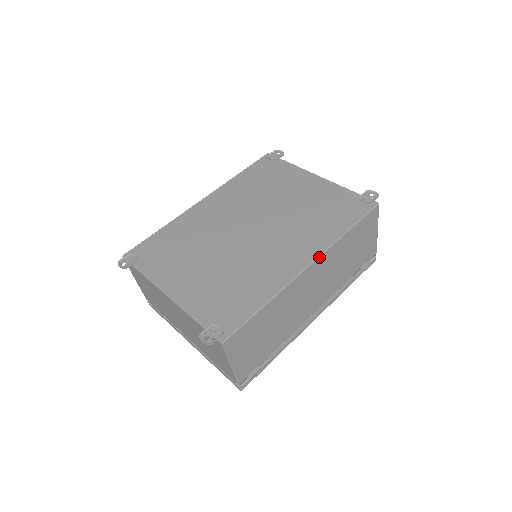
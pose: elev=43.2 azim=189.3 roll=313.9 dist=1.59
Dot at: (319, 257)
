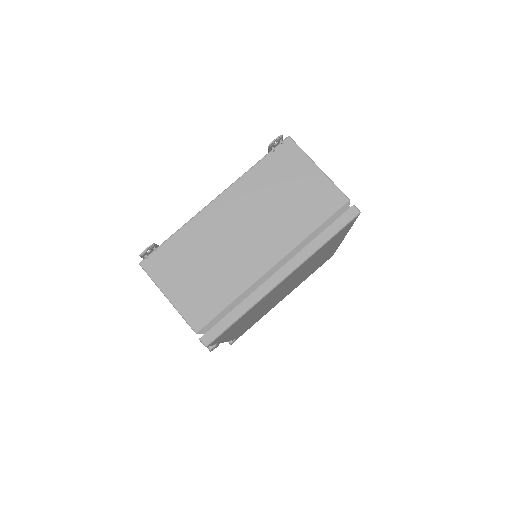
Dot at: occluded
